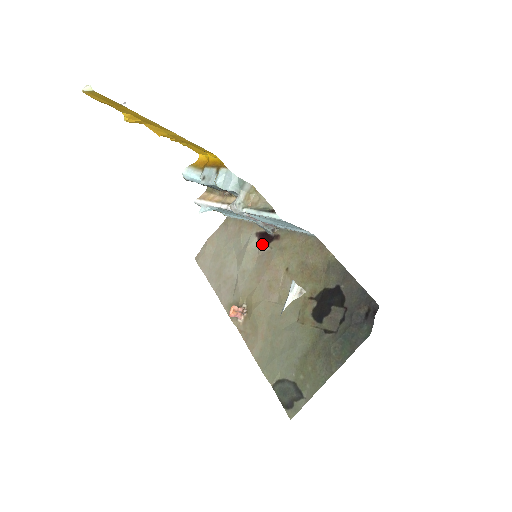
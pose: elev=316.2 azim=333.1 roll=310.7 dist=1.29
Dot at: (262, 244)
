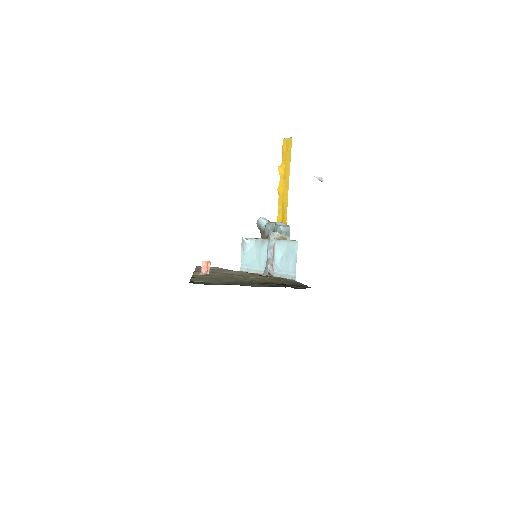
Dot at: occluded
